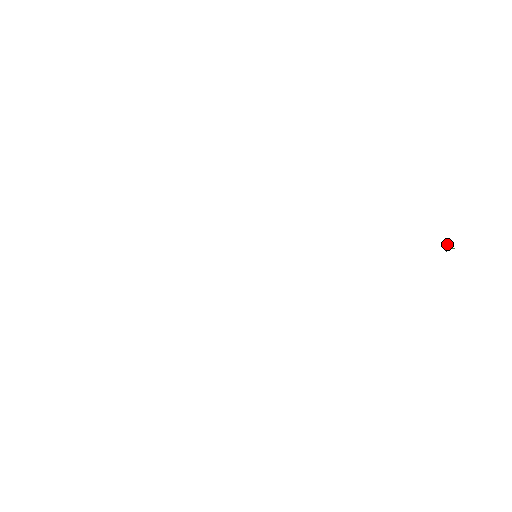
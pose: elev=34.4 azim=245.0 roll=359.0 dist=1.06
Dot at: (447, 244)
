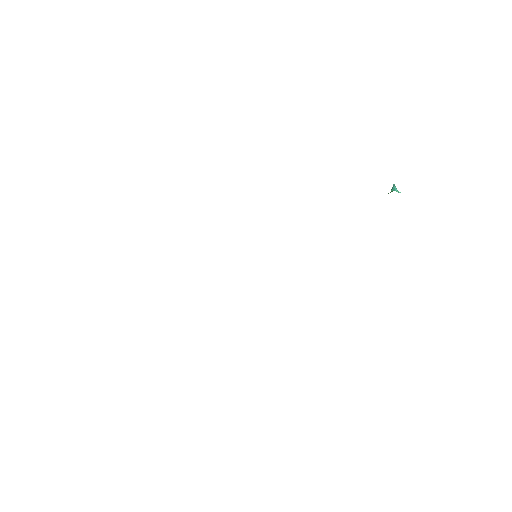
Dot at: (392, 189)
